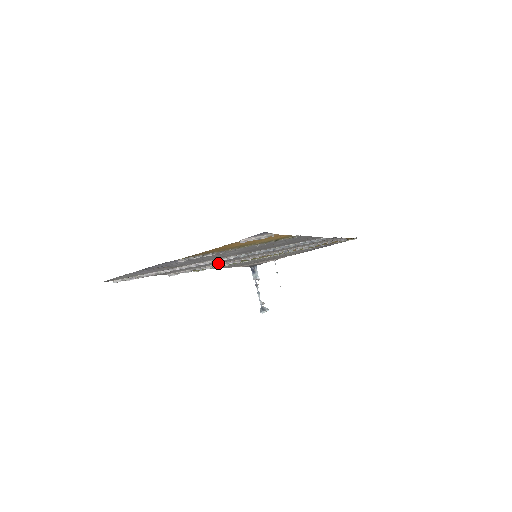
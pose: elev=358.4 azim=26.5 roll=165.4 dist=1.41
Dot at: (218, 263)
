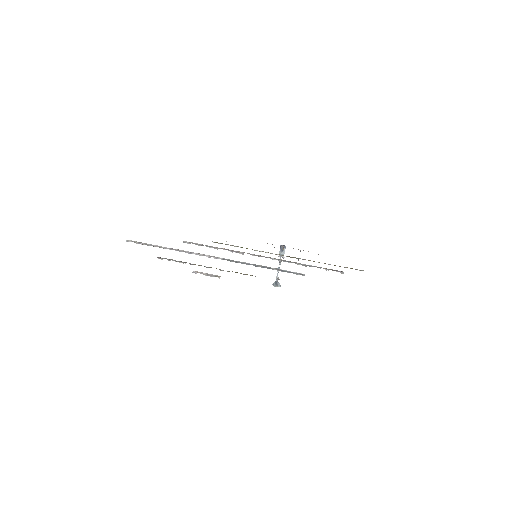
Dot at: (224, 249)
